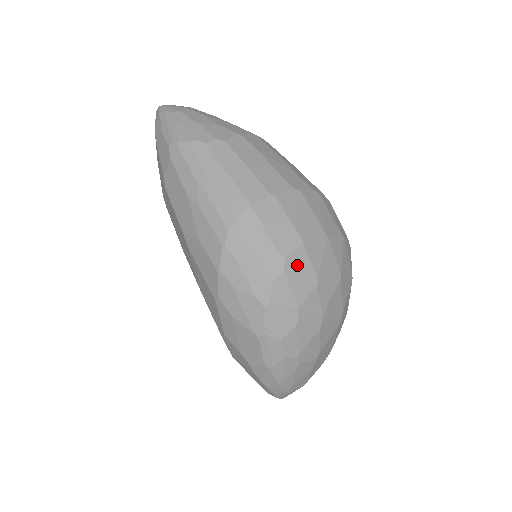
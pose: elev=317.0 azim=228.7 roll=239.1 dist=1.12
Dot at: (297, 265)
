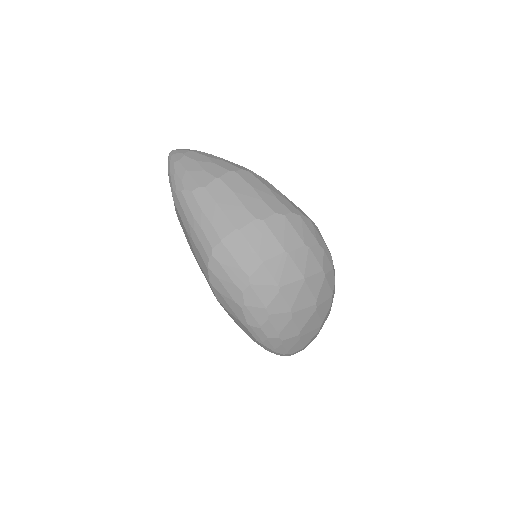
Dot at: (260, 279)
